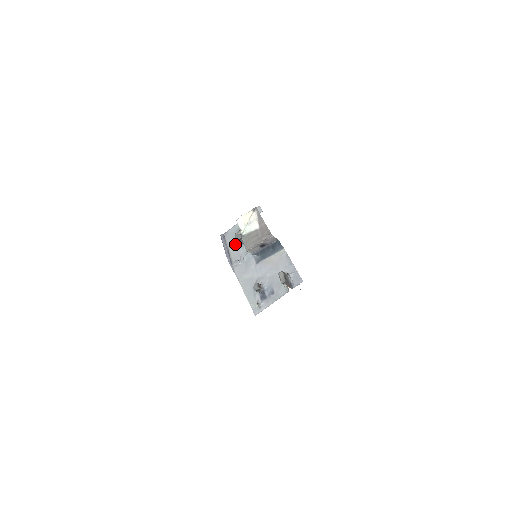
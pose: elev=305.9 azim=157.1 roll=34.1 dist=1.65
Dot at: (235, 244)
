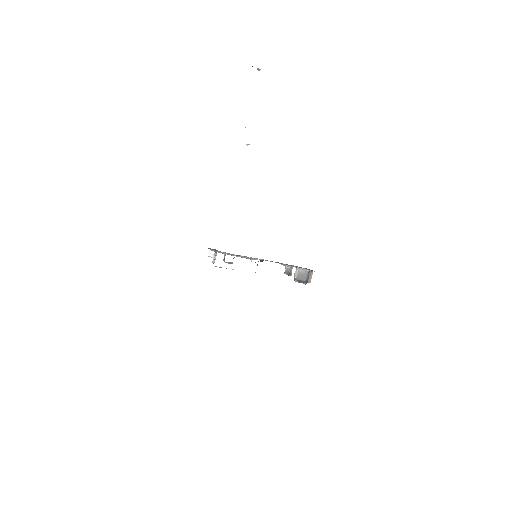
Dot at: occluded
